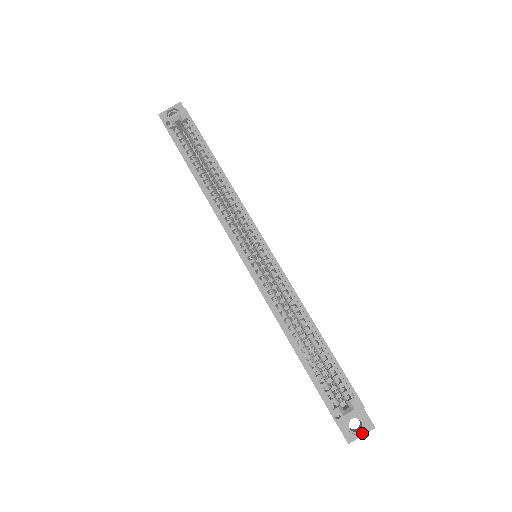
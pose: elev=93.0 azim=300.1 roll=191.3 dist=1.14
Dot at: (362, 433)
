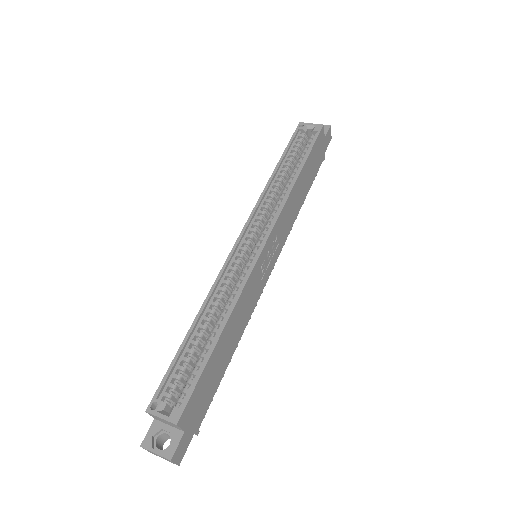
Dot at: (158, 451)
